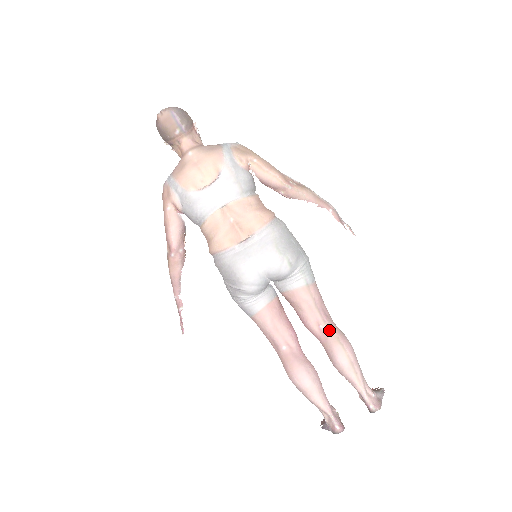
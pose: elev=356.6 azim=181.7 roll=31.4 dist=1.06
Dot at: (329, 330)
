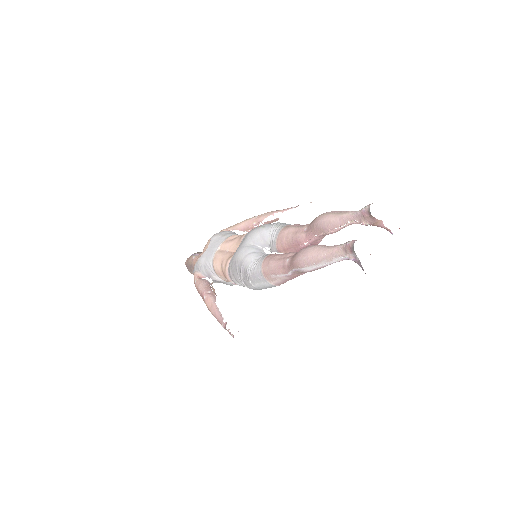
Dot at: (310, 224)
